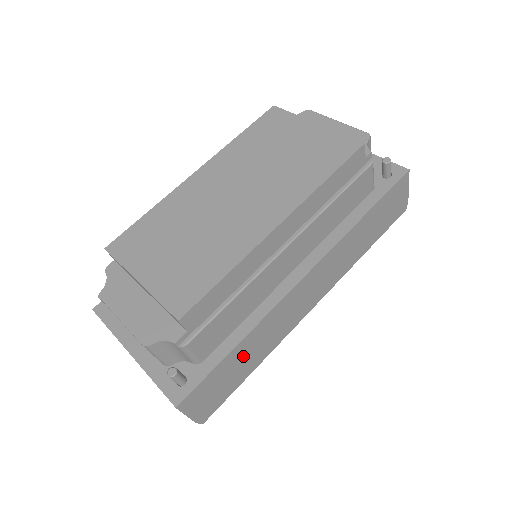
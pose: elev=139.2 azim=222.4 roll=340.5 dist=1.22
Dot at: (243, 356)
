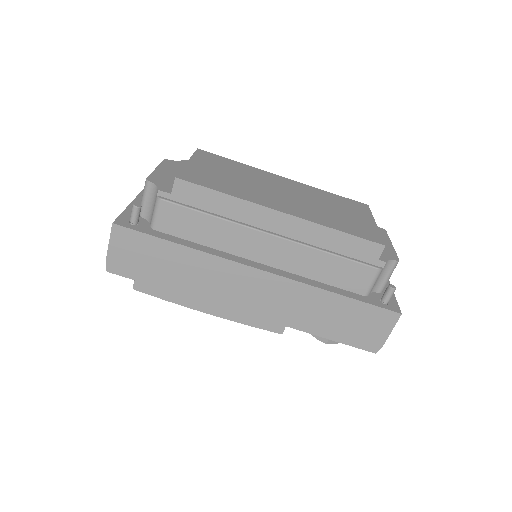
Dot at: (174, 262)
